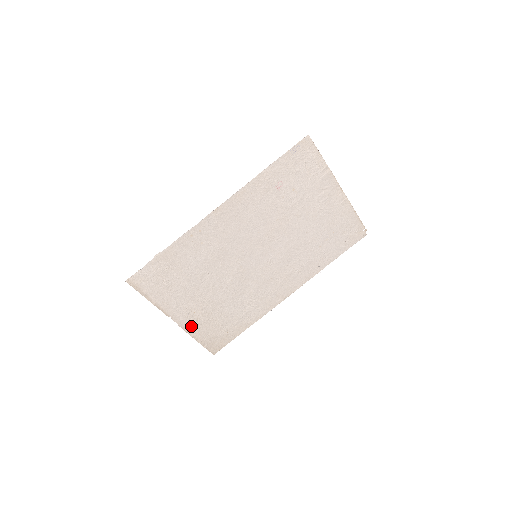
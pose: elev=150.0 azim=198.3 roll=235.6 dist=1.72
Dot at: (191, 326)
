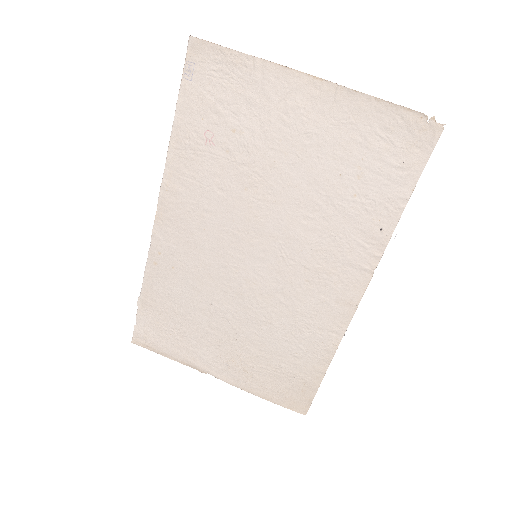
Dot at: (243, 380)
